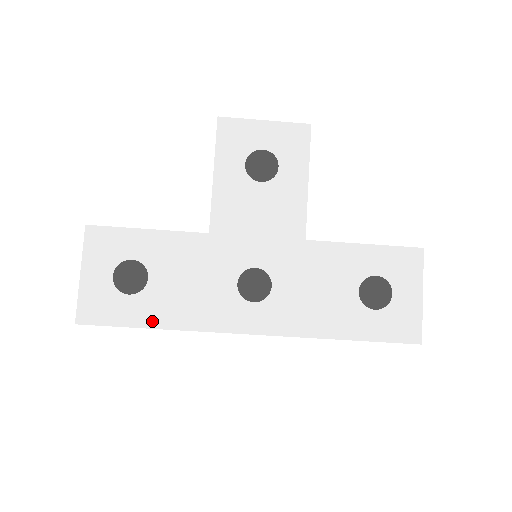
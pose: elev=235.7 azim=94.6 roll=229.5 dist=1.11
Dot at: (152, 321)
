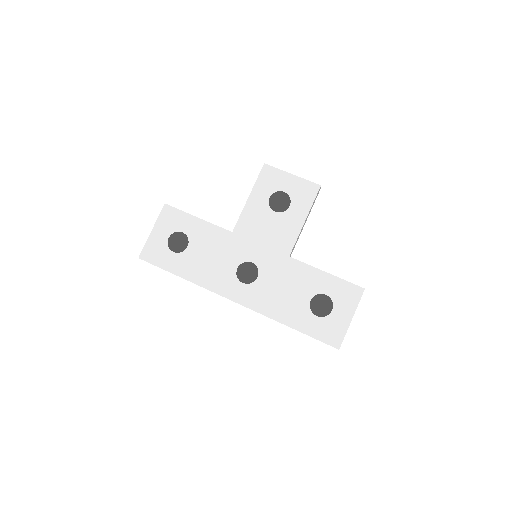
Dot at: (180, 272)
